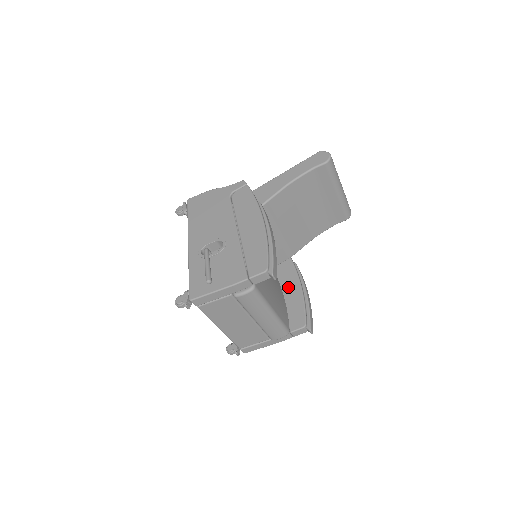
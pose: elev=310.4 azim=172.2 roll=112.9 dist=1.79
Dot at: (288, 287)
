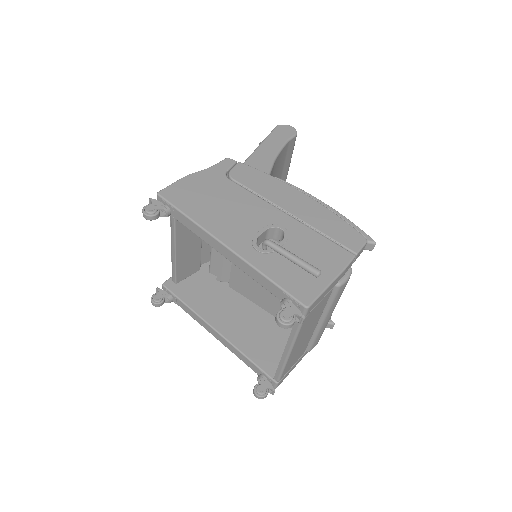
Dot at: occluded
